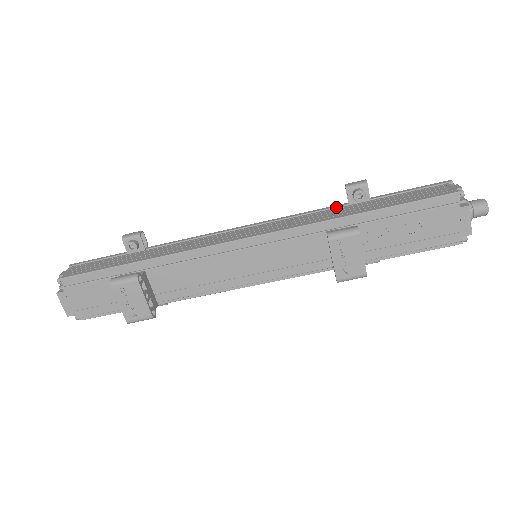
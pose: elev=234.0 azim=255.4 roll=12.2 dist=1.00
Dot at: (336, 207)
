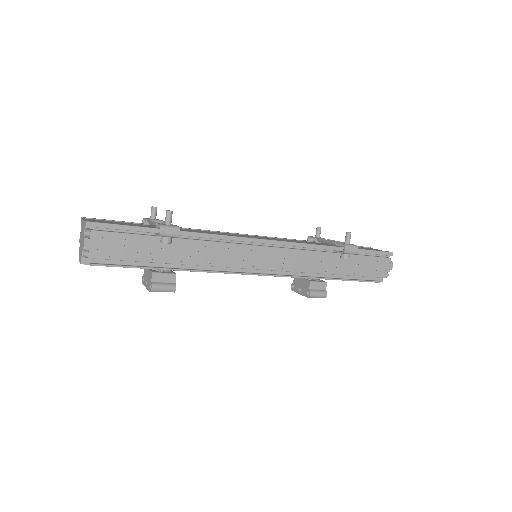
Dot at: (327, 250)
